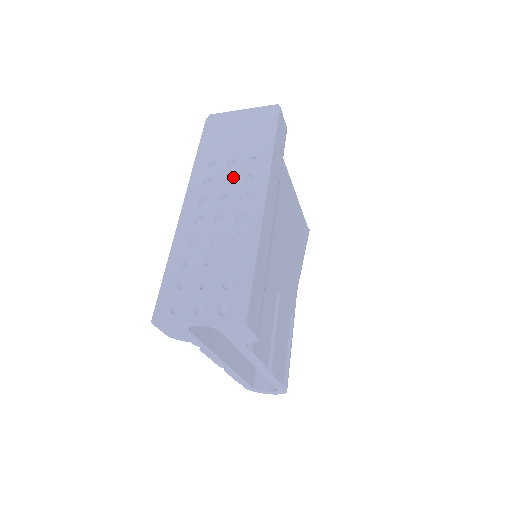
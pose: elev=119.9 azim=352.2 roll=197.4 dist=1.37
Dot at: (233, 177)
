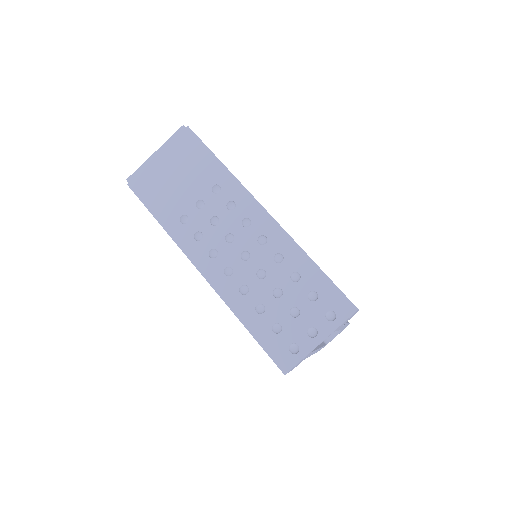
Dot at: (217, 215)
